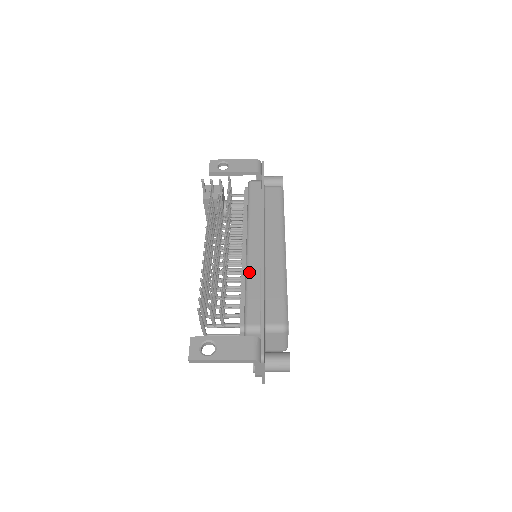
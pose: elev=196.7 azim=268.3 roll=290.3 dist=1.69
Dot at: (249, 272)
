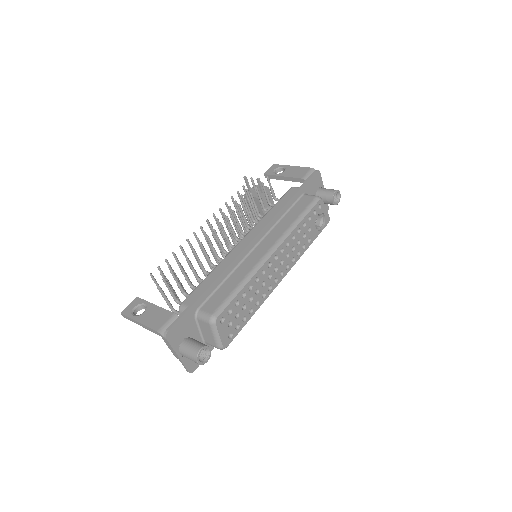
Dot at: (222, 262)
